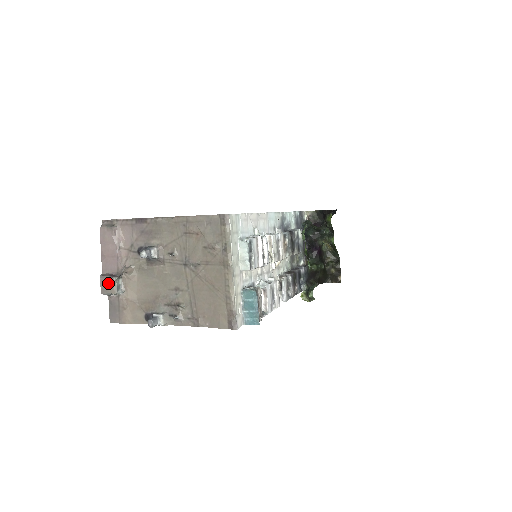
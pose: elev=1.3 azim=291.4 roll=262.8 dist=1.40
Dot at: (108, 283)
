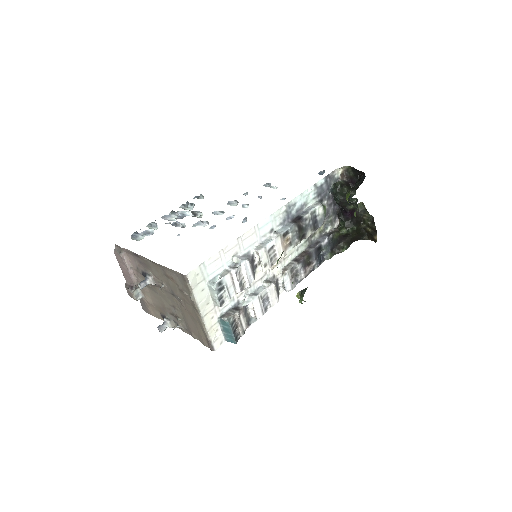
Dot at: (130, 292)
